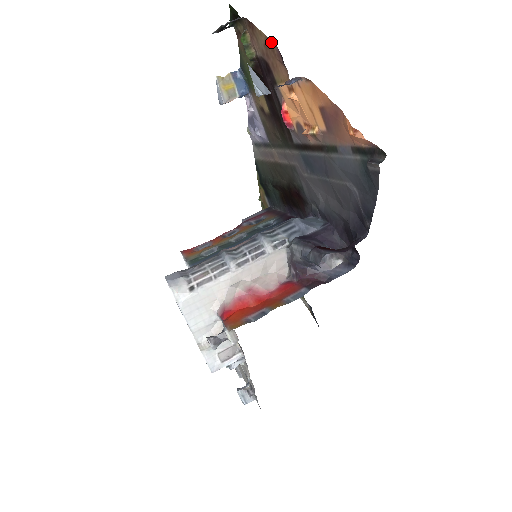
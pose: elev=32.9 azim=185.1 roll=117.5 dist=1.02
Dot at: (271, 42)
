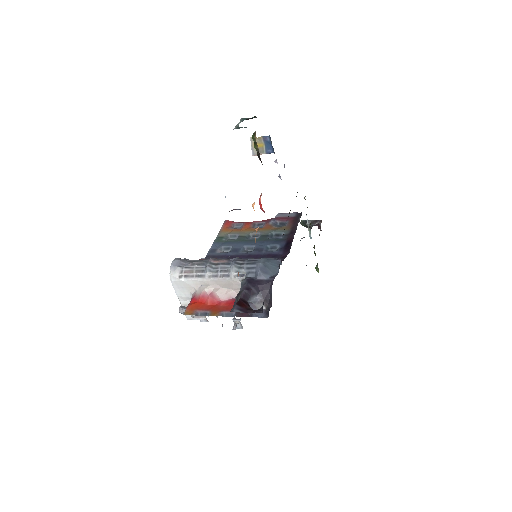
Dot at: occluded
